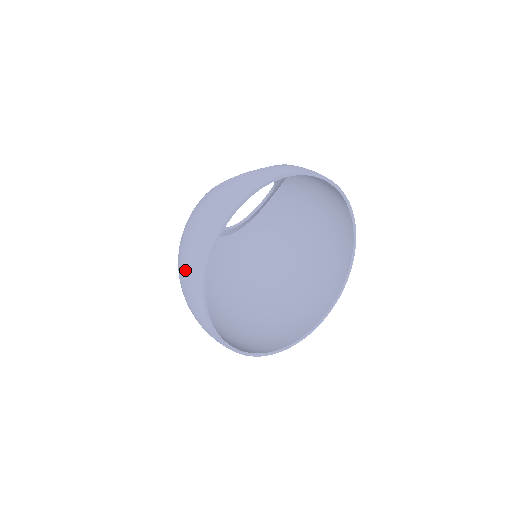
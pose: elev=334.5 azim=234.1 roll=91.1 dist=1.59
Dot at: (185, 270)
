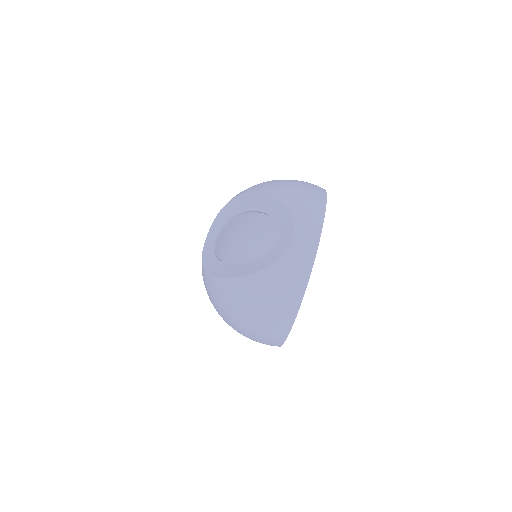
Dot at: (256, 339)
